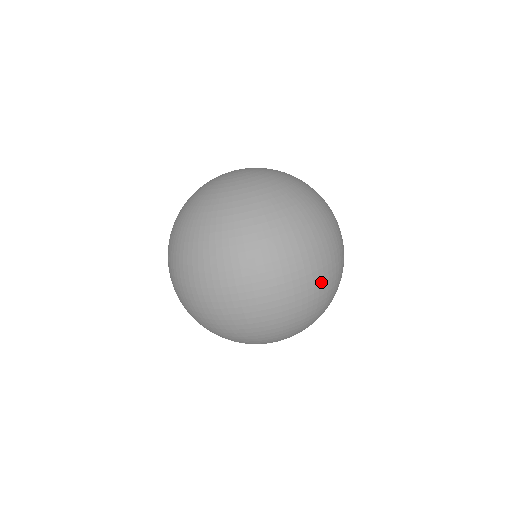
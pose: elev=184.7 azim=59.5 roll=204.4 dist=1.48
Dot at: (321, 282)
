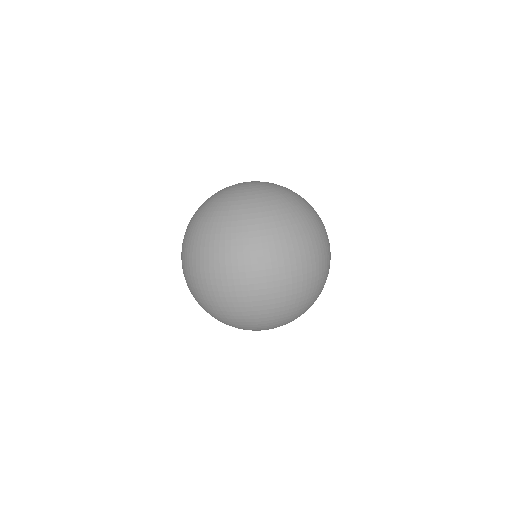
Dot at: (325, 270)
